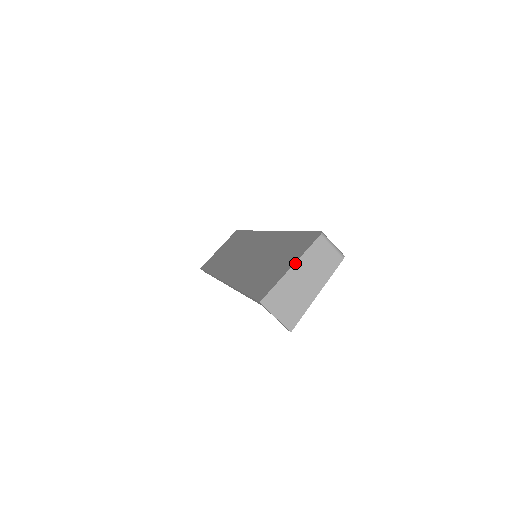
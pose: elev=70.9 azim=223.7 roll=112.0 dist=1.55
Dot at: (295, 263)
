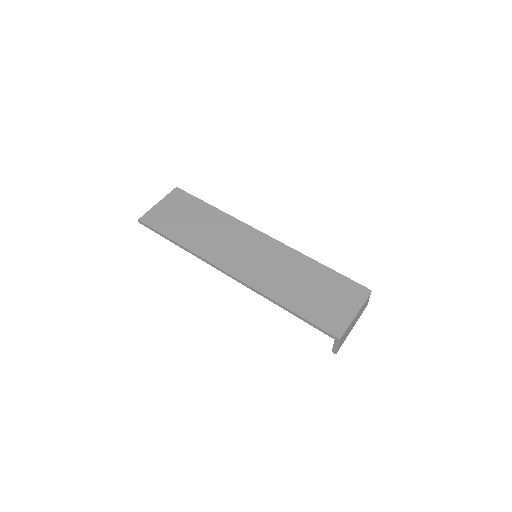
Dot at: (358, 312)
